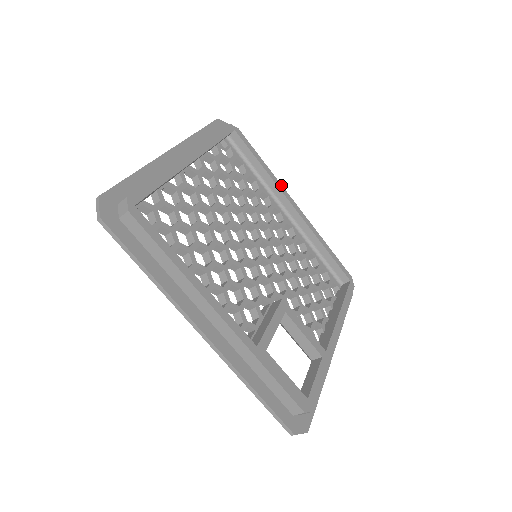
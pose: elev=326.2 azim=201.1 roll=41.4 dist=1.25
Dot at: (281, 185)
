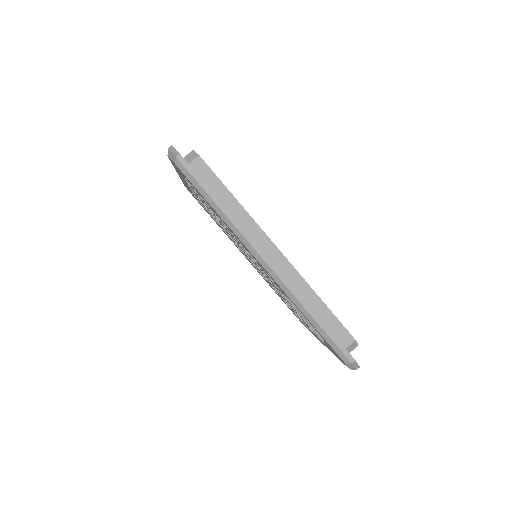
Dot at: occluded
